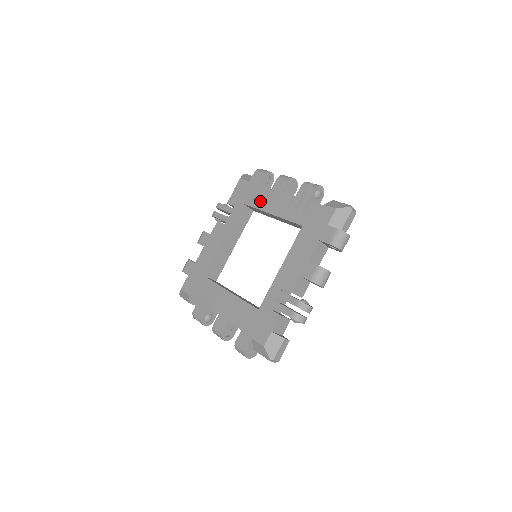
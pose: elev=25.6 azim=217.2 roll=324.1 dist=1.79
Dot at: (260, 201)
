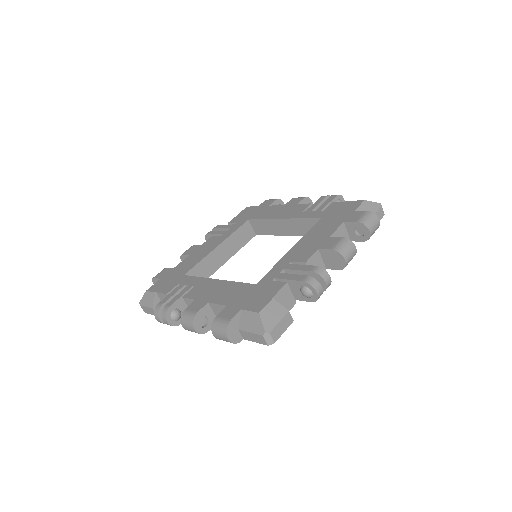
Dot at: (270, 214)
